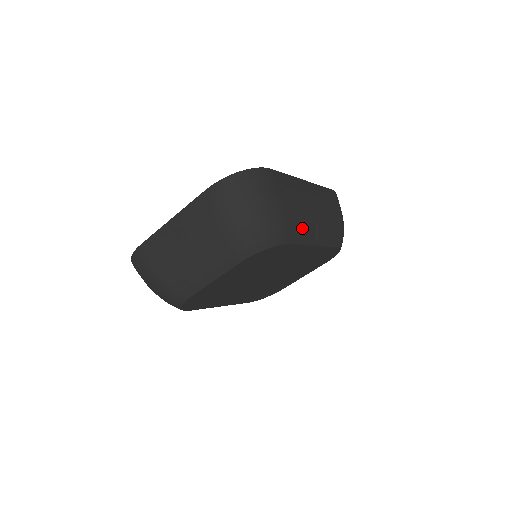
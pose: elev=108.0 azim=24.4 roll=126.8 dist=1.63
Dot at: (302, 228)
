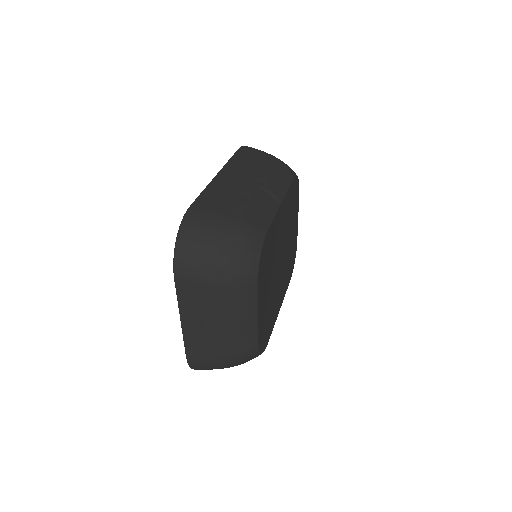
Dot at: (260, 209)
